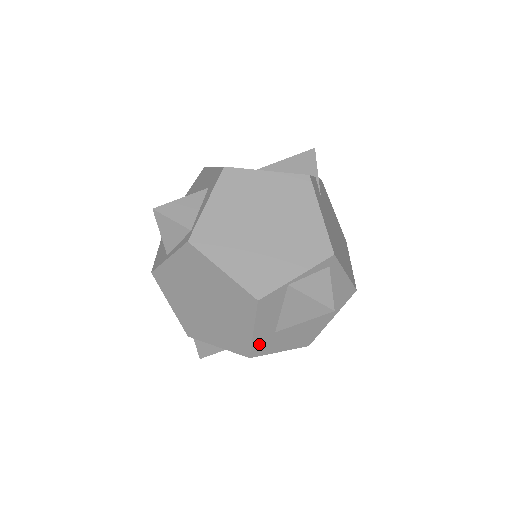
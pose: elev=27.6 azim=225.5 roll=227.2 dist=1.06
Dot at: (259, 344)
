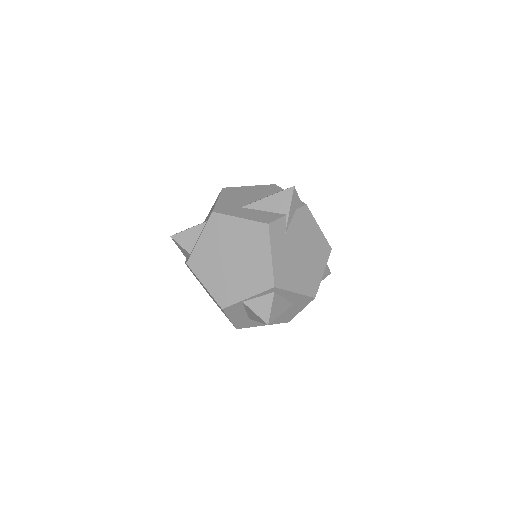
Dot at: (240, 324)
